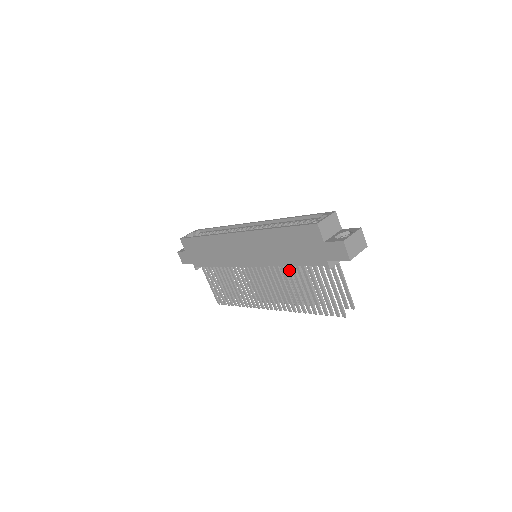
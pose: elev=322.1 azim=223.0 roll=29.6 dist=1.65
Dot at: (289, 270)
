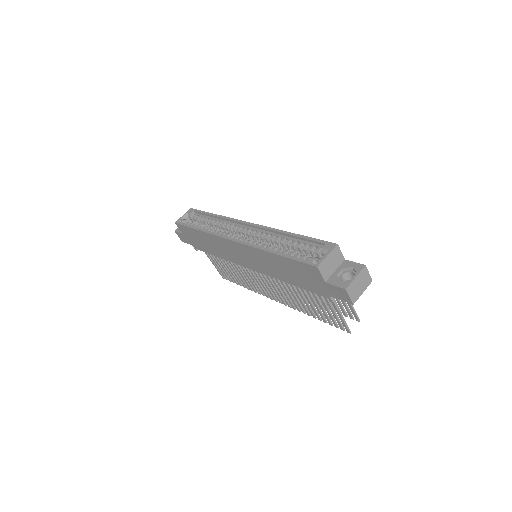
Dot at: occluded
